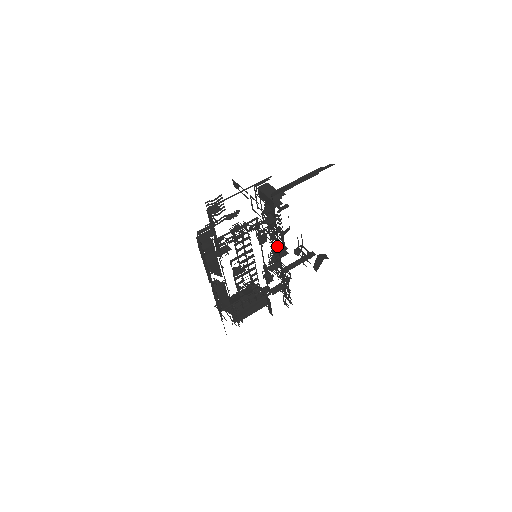
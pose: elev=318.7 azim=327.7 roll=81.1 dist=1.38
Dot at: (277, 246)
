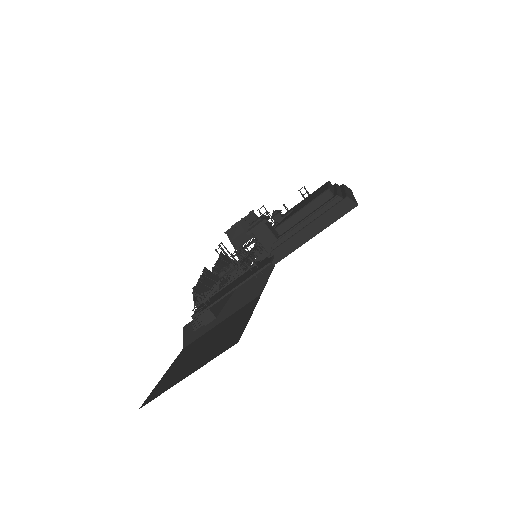
Dot at: occluded
